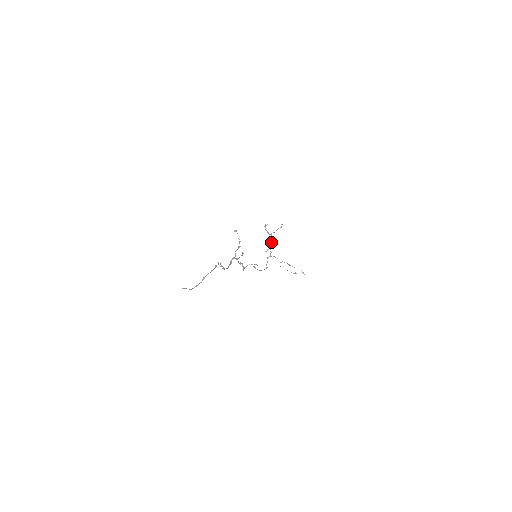
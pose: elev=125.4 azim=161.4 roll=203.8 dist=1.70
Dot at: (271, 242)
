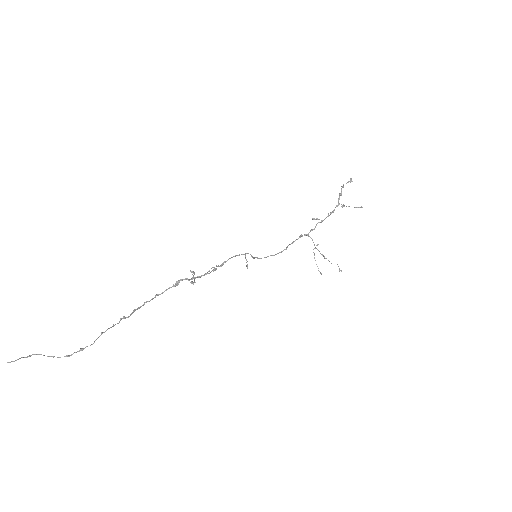
Dot at: (328, 215)
